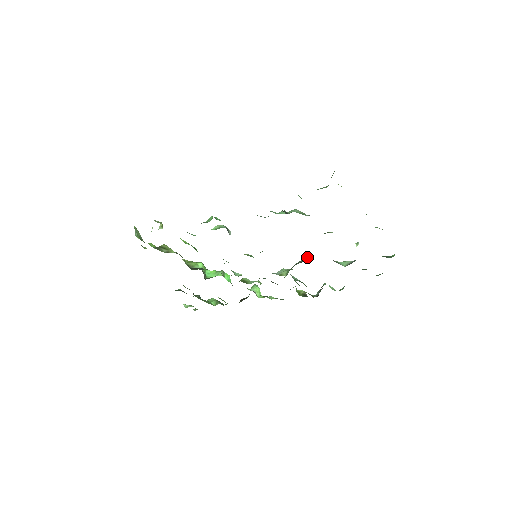
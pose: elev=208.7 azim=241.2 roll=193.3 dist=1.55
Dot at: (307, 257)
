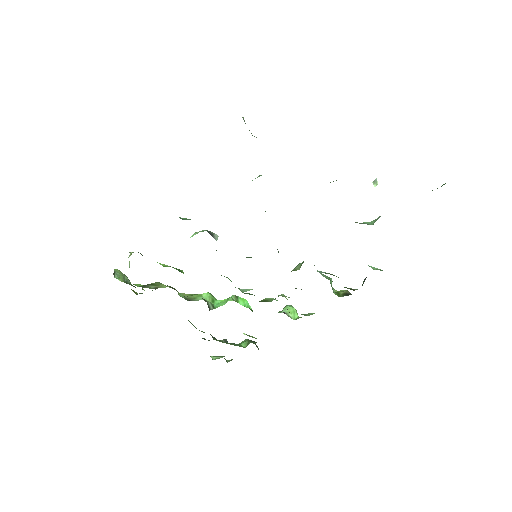
Dot at: occluded
